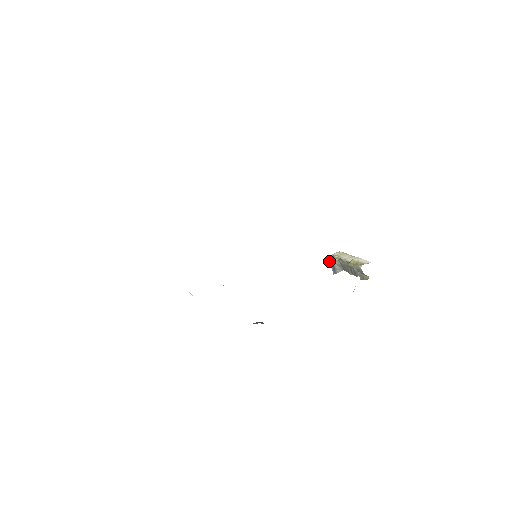
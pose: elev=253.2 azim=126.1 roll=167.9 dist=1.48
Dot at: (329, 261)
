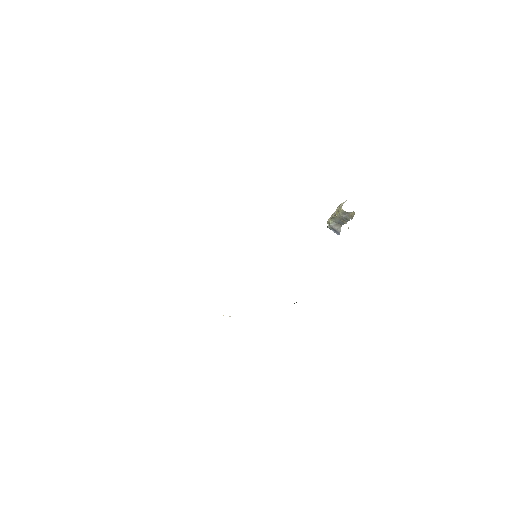
Dot at: occluded
